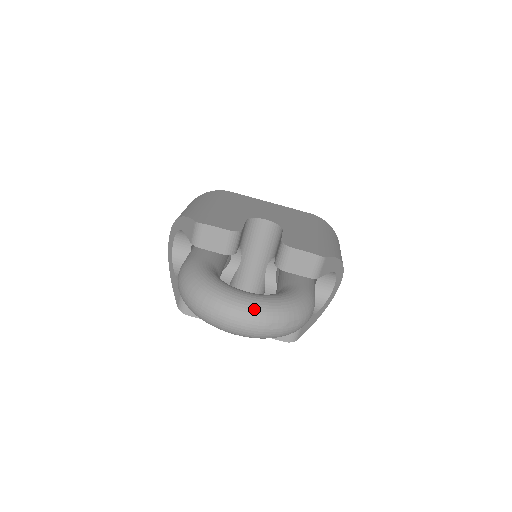
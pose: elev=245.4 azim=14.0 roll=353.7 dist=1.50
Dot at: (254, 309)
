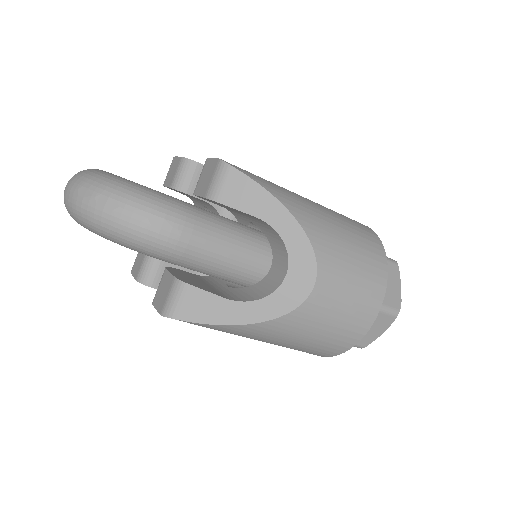
Dot at: (86, 172)
